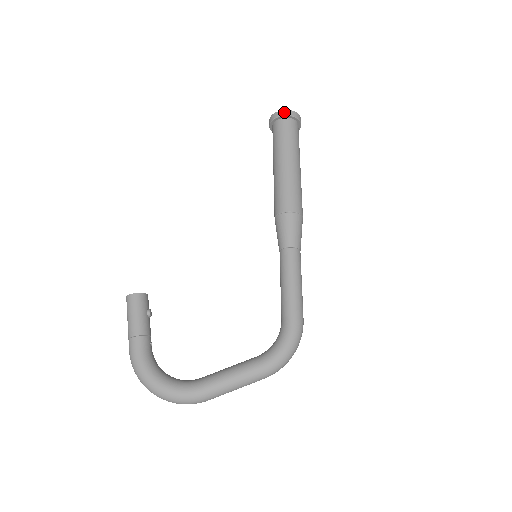
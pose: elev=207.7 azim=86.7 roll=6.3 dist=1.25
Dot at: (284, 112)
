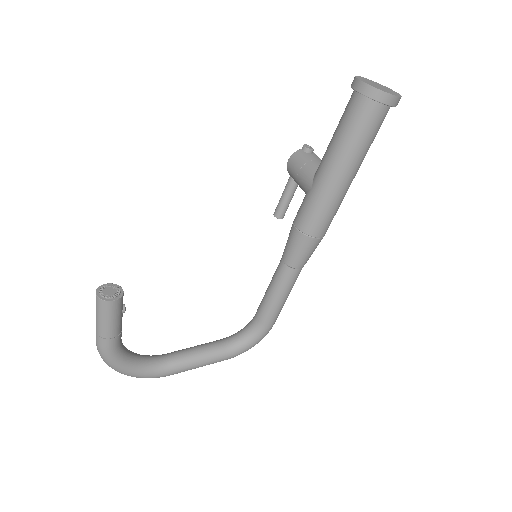
Dot at: (389, 98)
